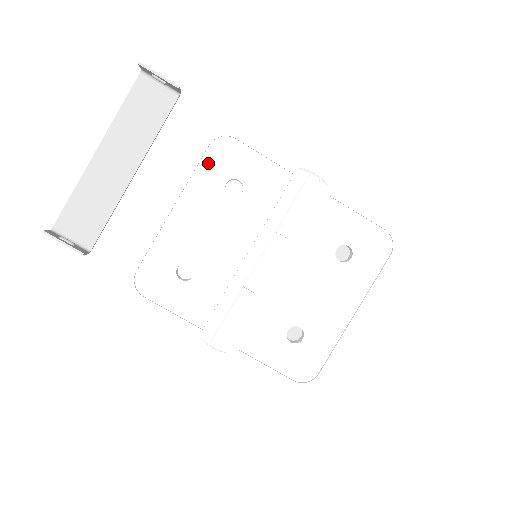
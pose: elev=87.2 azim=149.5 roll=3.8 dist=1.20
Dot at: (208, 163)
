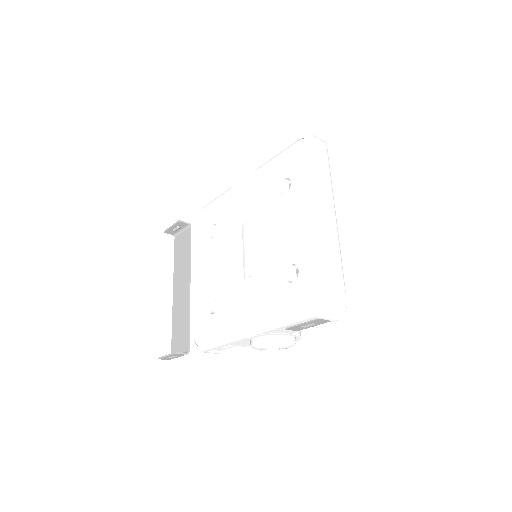
Dot at: (198, 235)
